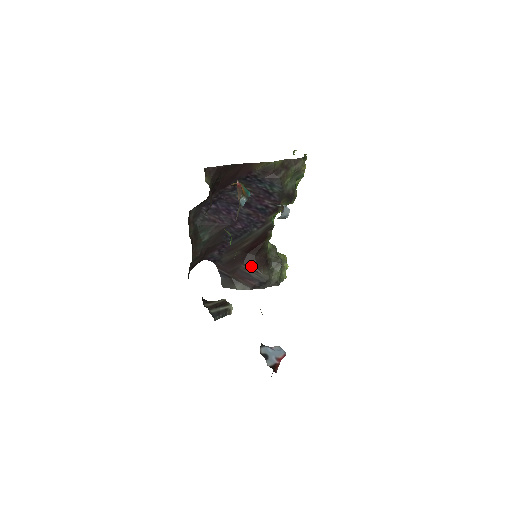
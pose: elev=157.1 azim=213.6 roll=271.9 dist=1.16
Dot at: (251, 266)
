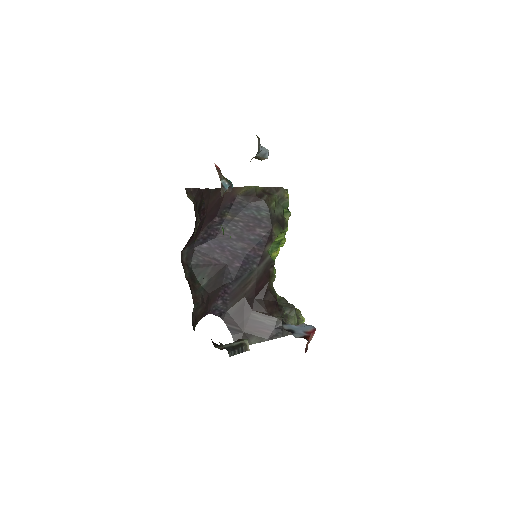
Dot at: (261, 312)
